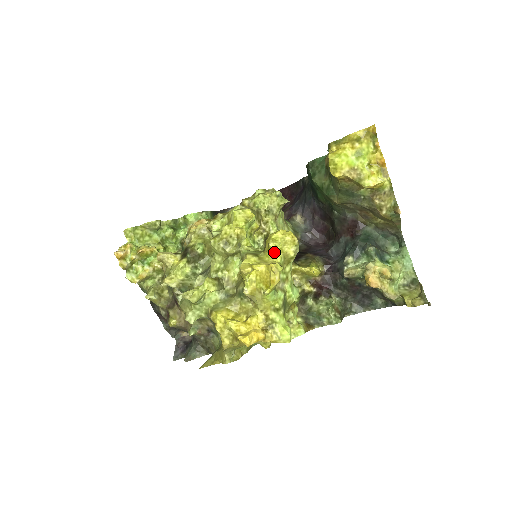
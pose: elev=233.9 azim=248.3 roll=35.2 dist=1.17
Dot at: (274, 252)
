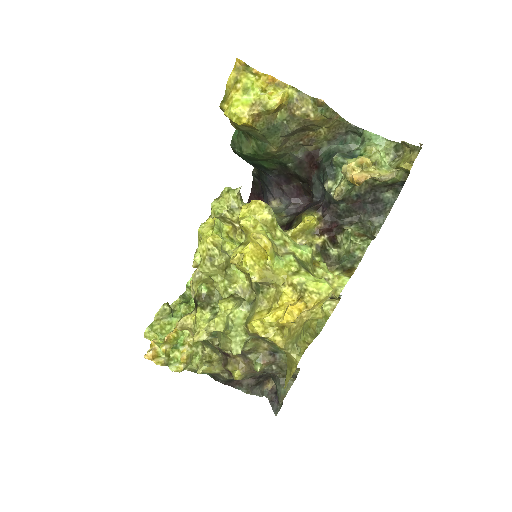
Dot at: (251, 228)
